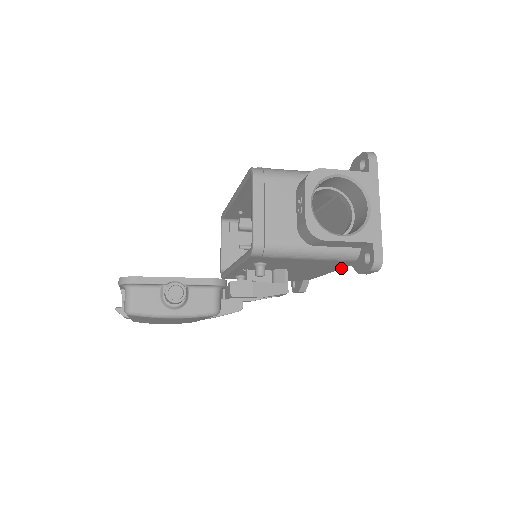
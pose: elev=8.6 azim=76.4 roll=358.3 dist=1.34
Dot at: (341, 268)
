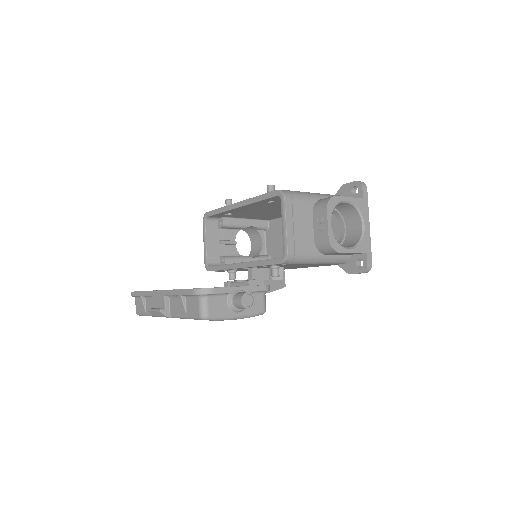
Dot at: occluded
